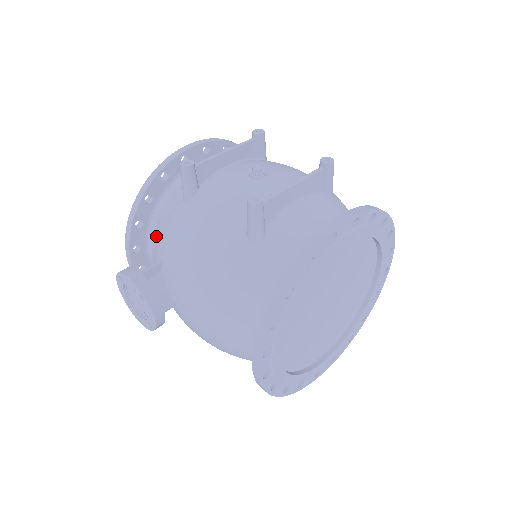
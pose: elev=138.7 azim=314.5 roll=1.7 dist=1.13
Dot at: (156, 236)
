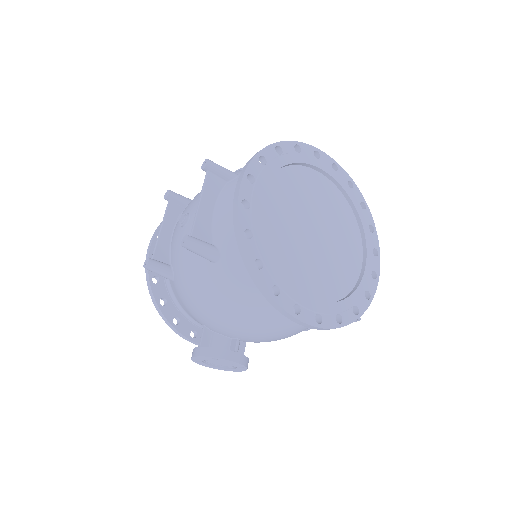
Dot at: occluded
